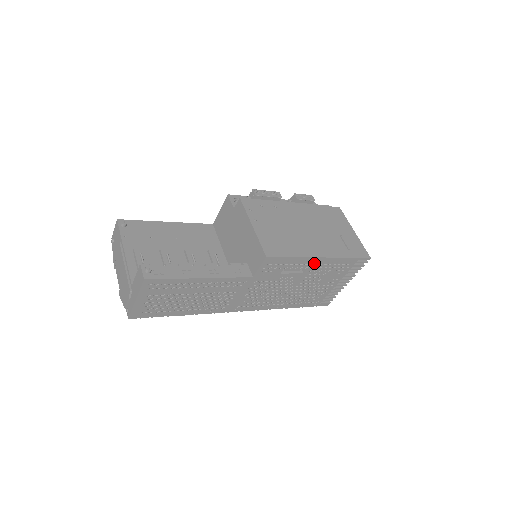
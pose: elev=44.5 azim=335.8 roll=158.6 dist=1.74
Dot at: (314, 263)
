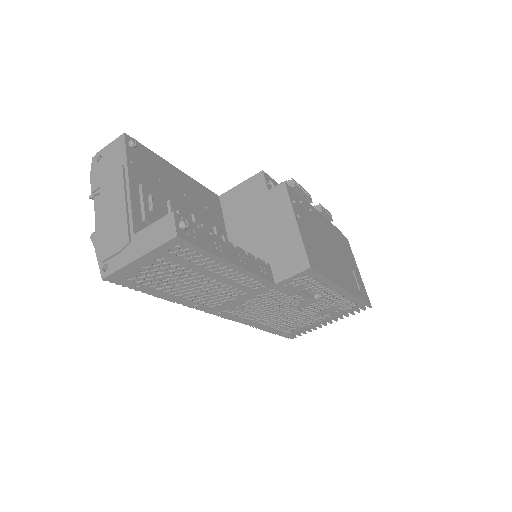
Dot at: (334, 293)
